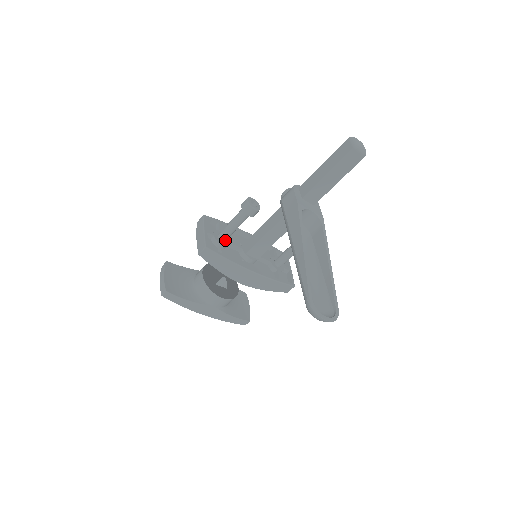
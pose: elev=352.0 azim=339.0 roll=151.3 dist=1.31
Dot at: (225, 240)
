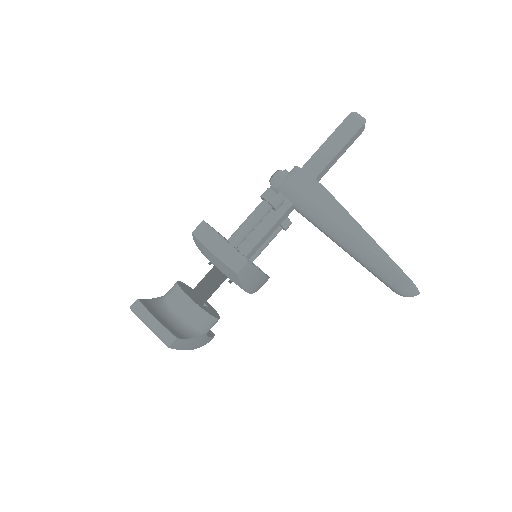
Dot at: (237, 246)
